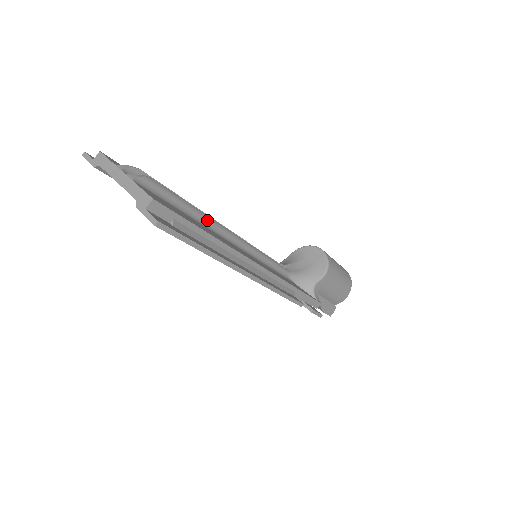
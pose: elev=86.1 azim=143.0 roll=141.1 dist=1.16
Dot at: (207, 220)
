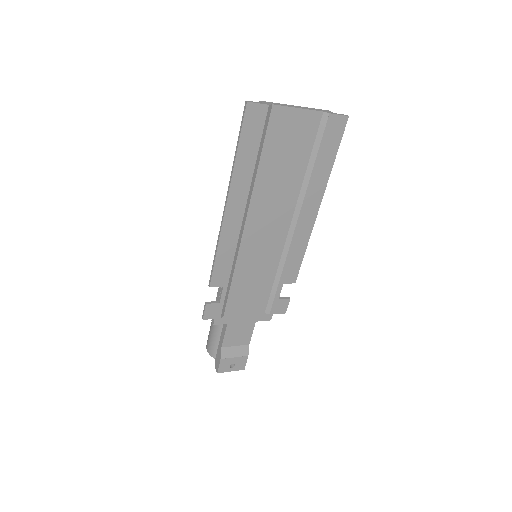
Dot at: occluded
